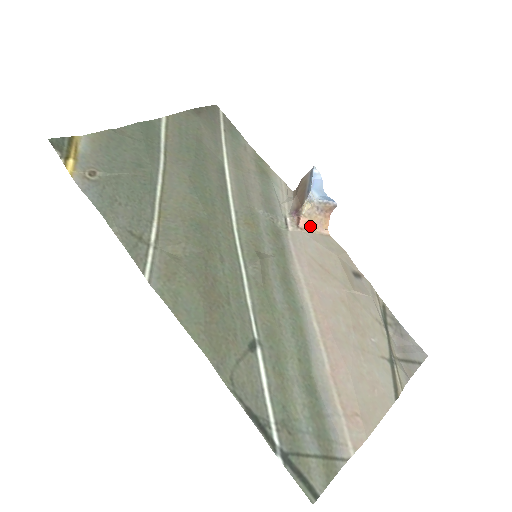
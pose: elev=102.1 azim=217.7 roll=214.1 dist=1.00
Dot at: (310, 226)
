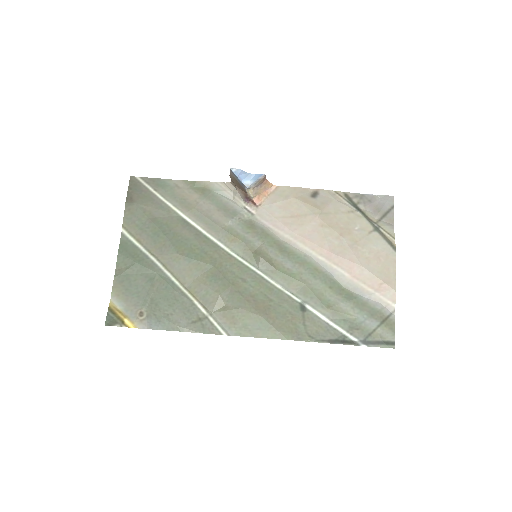
Dot at: (262, 197)
